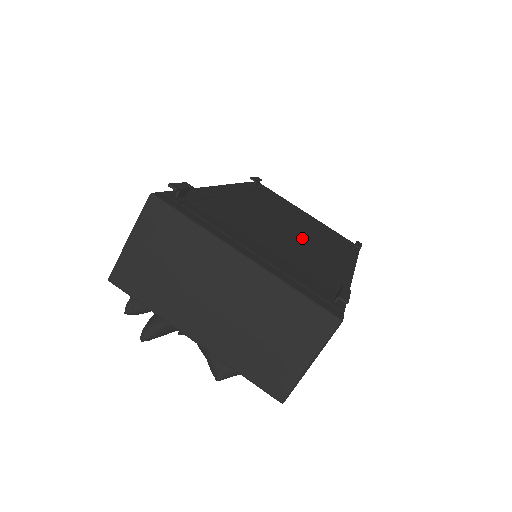
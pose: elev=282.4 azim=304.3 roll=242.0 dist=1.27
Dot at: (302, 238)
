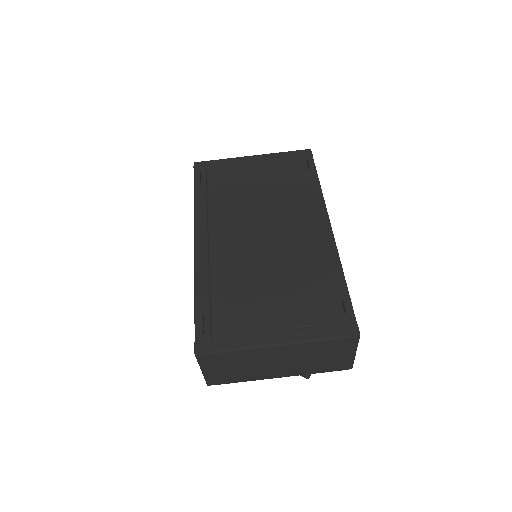
Dot at: (279, 231)
